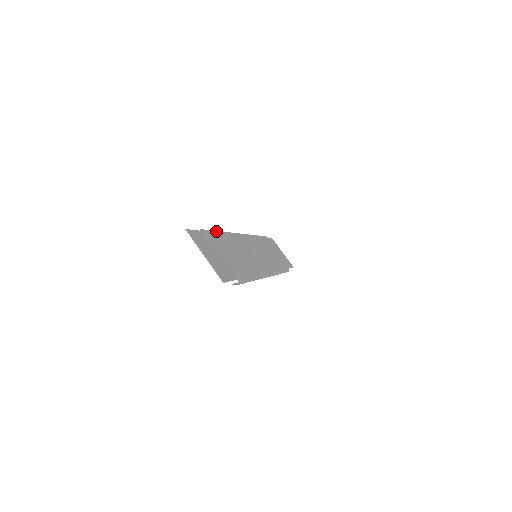
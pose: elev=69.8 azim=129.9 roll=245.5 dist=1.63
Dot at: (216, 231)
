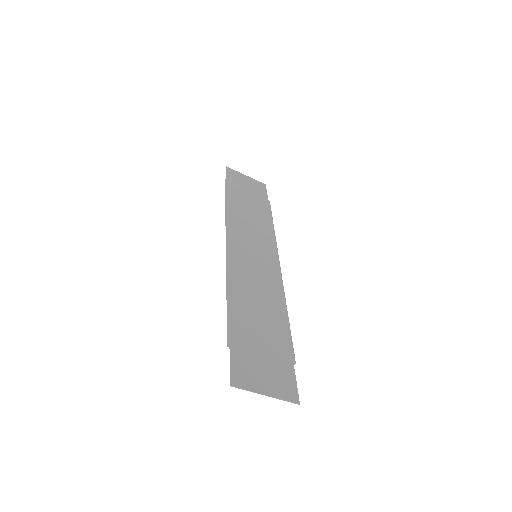
Dot at: (227, 306)
